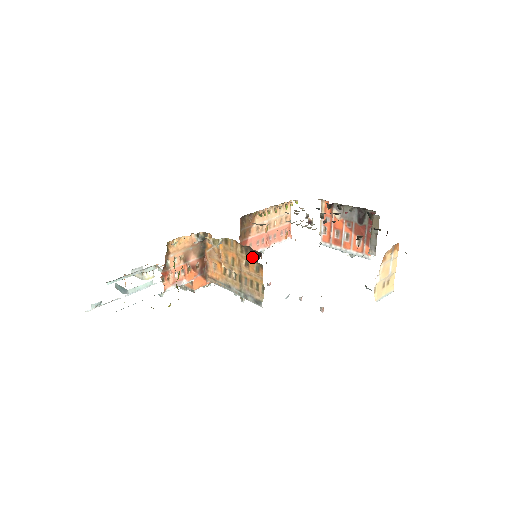
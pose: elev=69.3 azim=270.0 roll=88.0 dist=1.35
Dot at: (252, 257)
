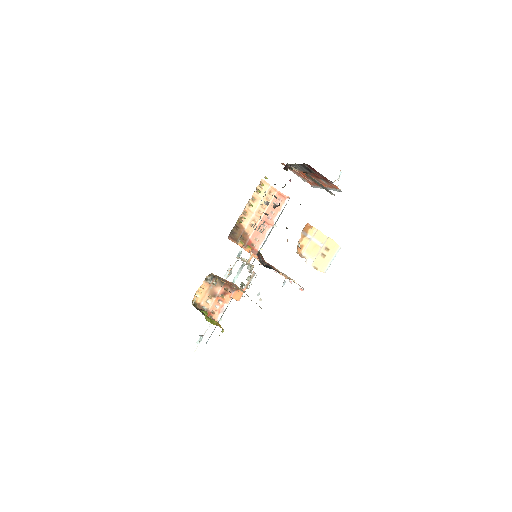
Dot at: occluded
